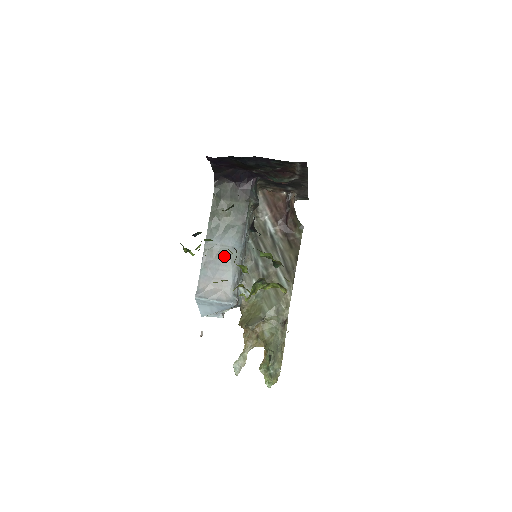
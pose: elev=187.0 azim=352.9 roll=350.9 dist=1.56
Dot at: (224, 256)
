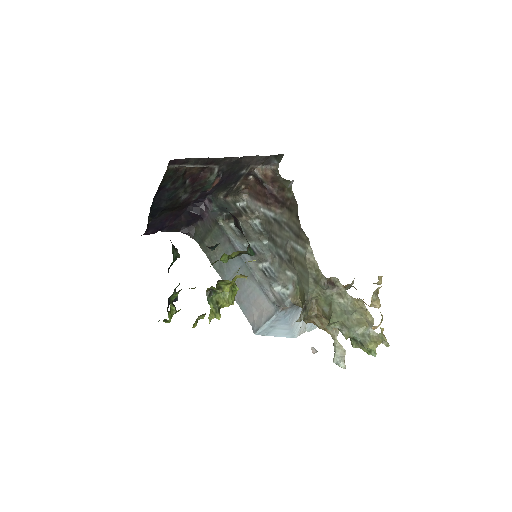
Dot at: (242, 281)
